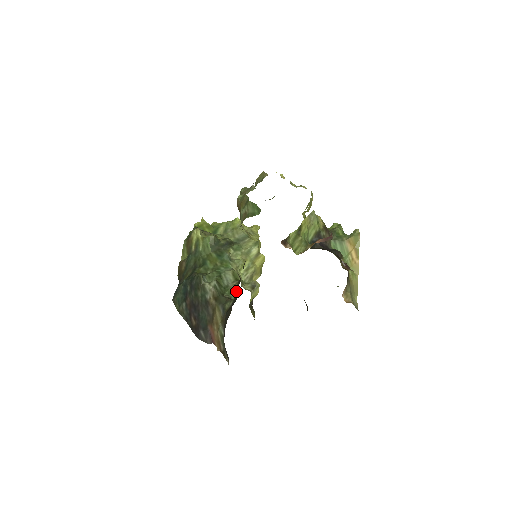
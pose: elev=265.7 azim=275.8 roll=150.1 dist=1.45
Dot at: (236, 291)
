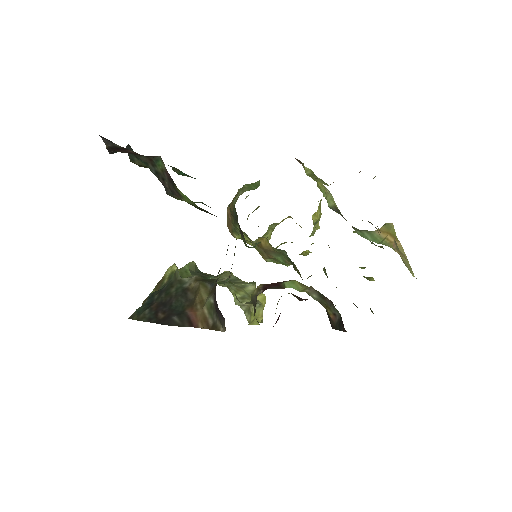
Dot at: occluded
